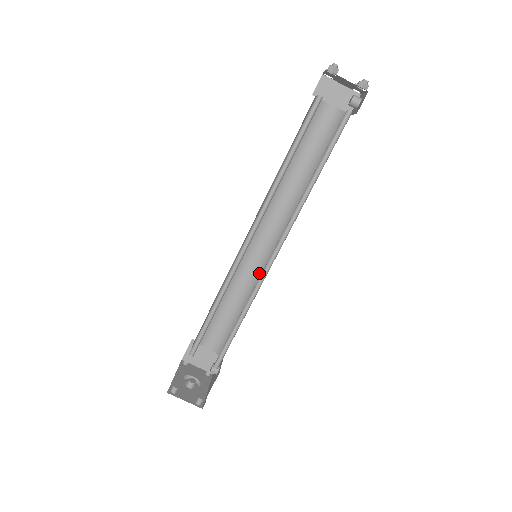
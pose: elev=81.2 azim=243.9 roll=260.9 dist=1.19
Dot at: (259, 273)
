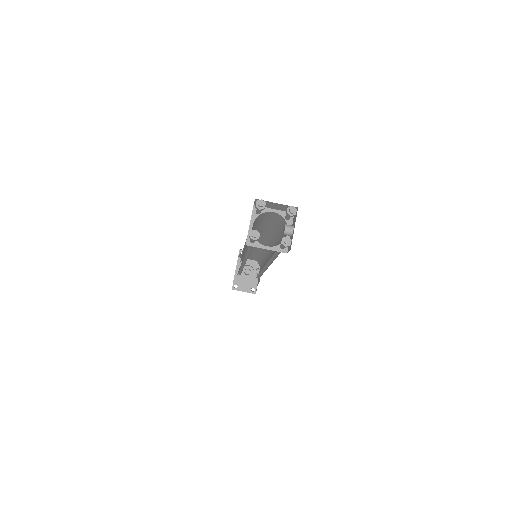
Dot at: (265, 252)
